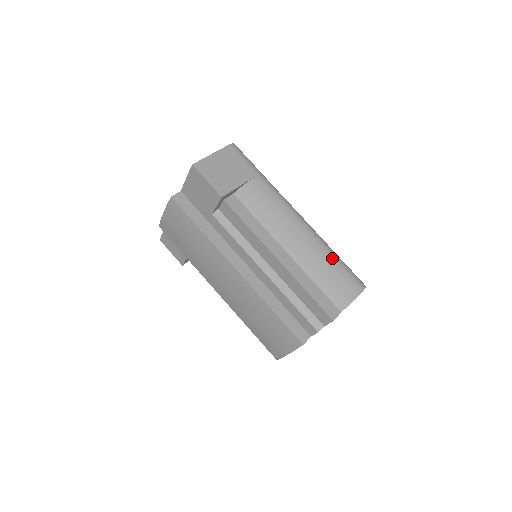
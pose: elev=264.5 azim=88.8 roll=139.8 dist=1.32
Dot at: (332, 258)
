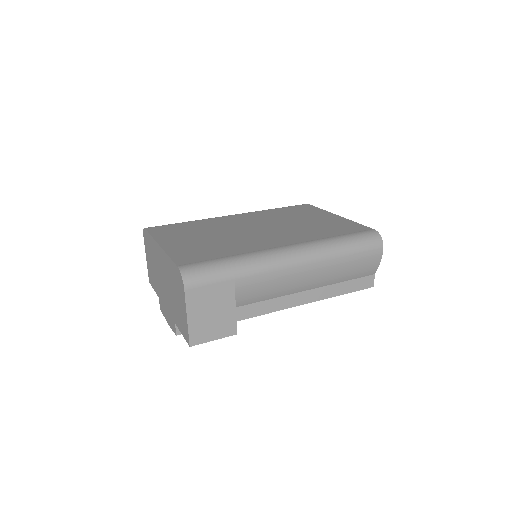
Dot at: (346, 258)
